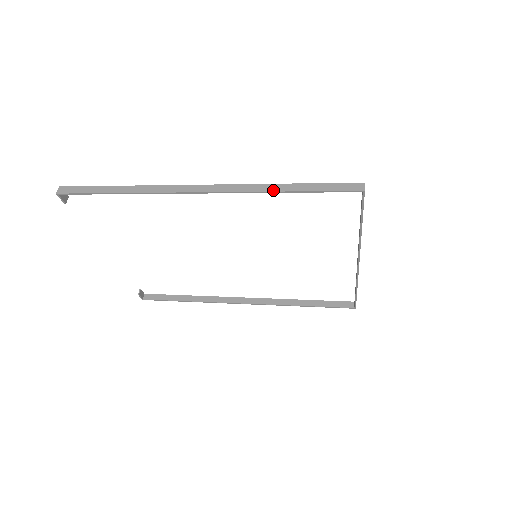
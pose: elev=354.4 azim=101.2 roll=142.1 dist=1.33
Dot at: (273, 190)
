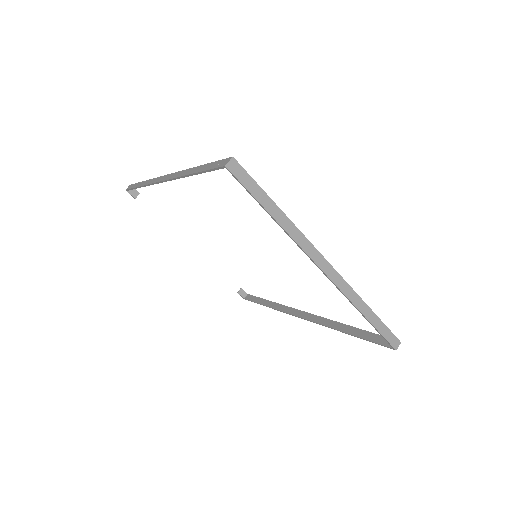
Dot at: (186, 174)
